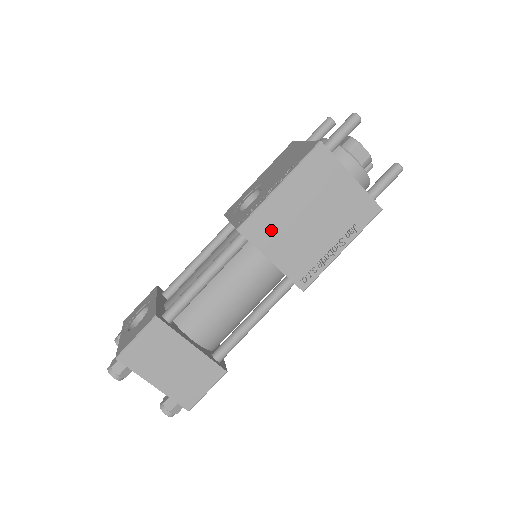
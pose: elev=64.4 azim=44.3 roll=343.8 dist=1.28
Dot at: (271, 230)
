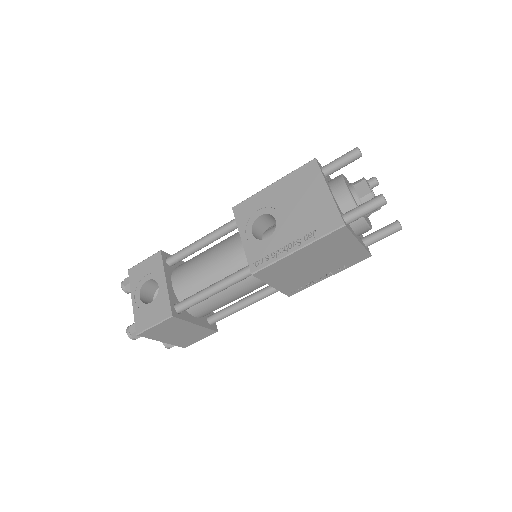
Dot at: (279, 272)
